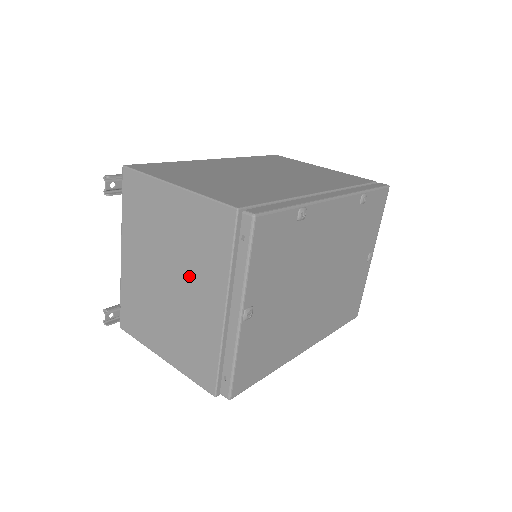
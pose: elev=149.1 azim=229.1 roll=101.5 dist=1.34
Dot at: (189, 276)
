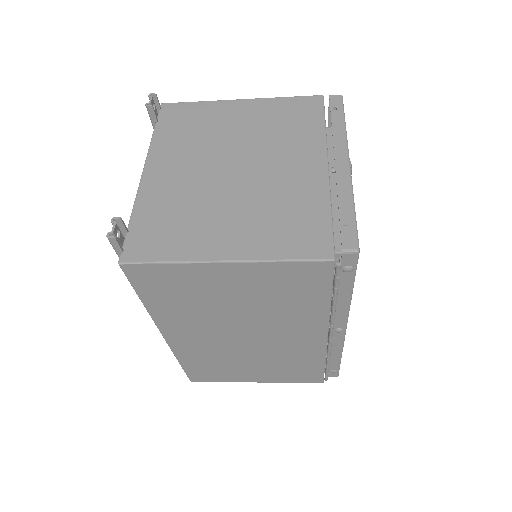
Dot at: (269, 154)
